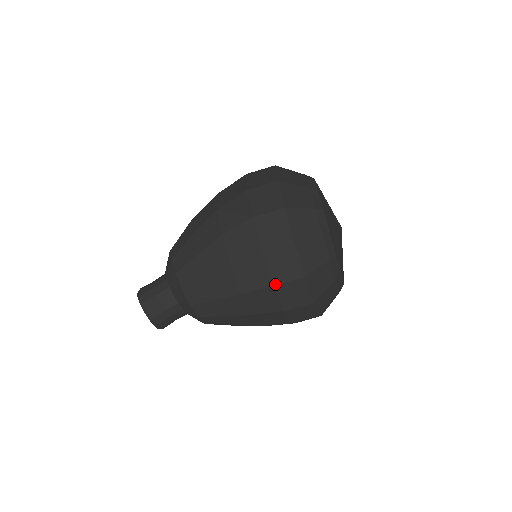
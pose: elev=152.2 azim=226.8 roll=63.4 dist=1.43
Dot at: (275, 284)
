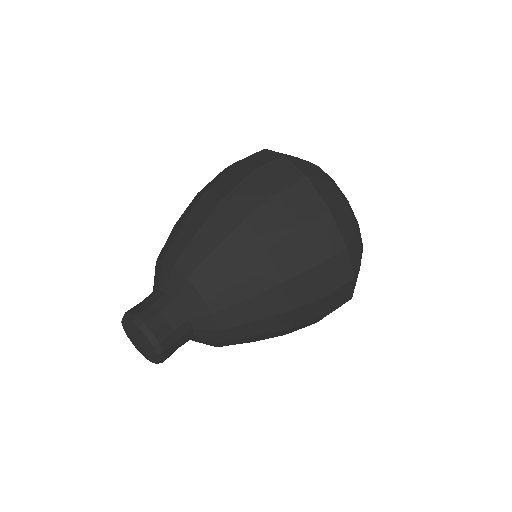
Dot at: (301, 225)
